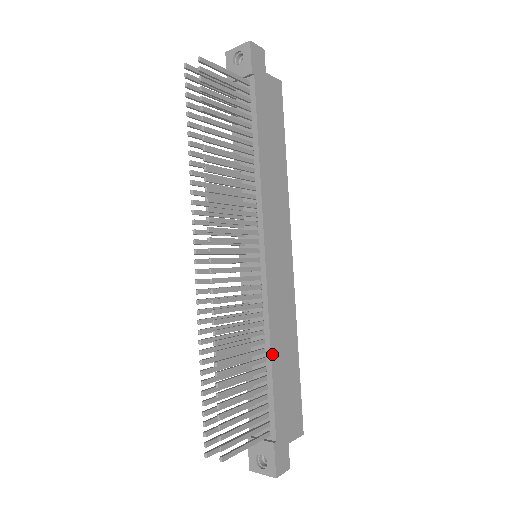
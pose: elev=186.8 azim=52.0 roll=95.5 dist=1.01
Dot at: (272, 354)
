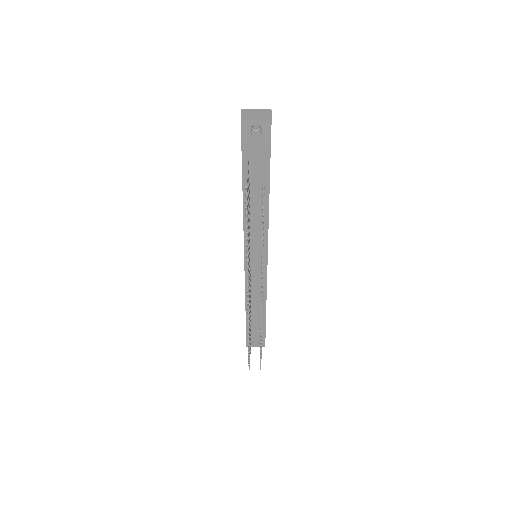
Dot at: occluded
